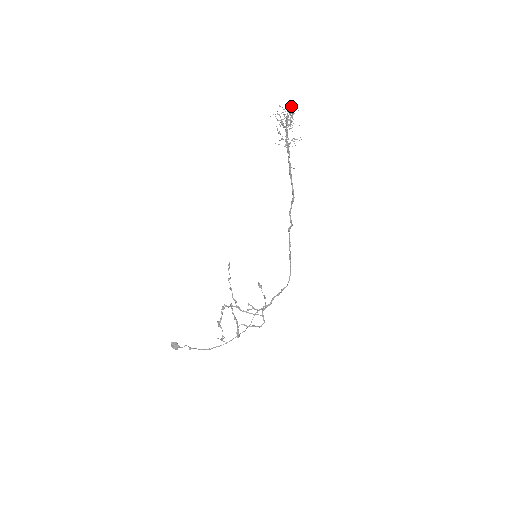
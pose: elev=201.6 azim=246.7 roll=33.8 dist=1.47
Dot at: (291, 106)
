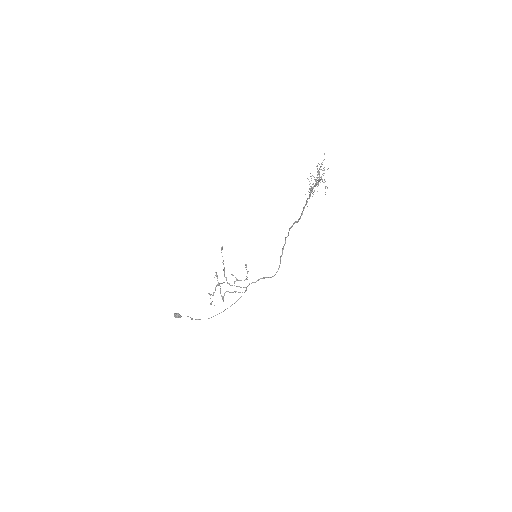
Dot at: occluded
